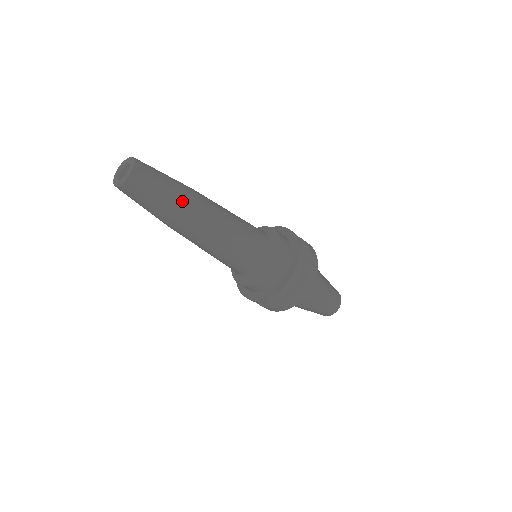
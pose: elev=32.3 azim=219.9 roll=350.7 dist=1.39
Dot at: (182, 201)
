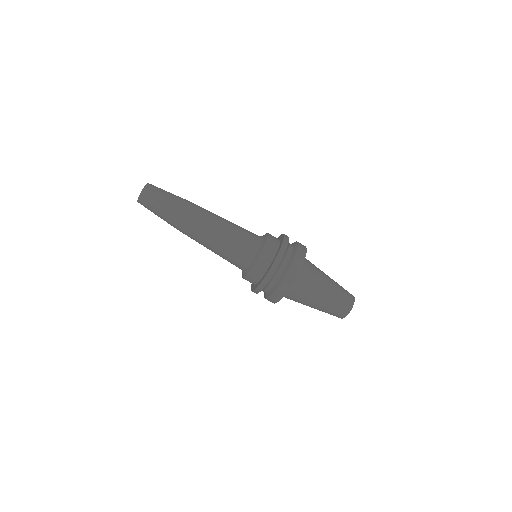
Dot at: (176, 211)
